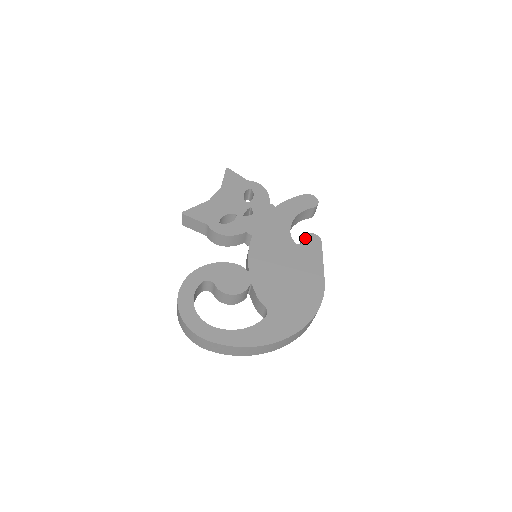
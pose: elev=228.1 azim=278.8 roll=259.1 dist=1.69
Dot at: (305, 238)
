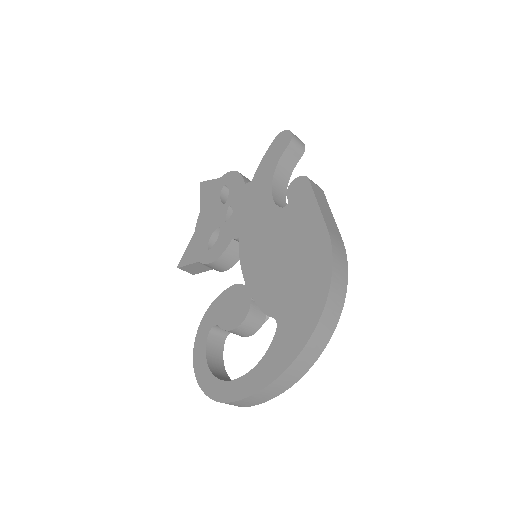
Dot at: (290, 192)
